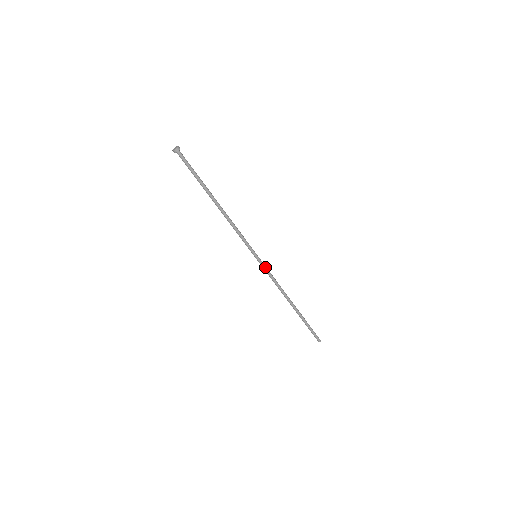
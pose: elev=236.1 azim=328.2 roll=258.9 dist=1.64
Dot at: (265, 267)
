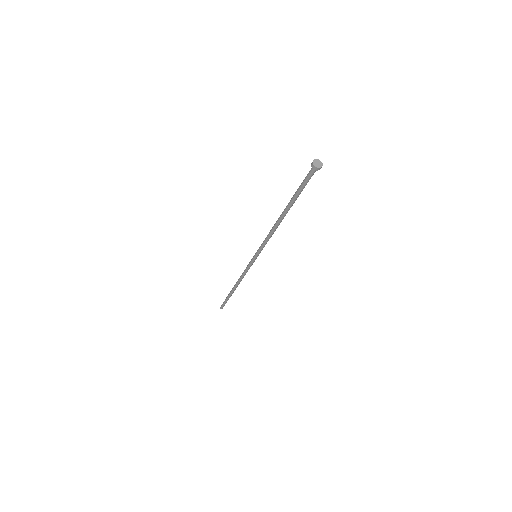
Dot at: (252, 264)
